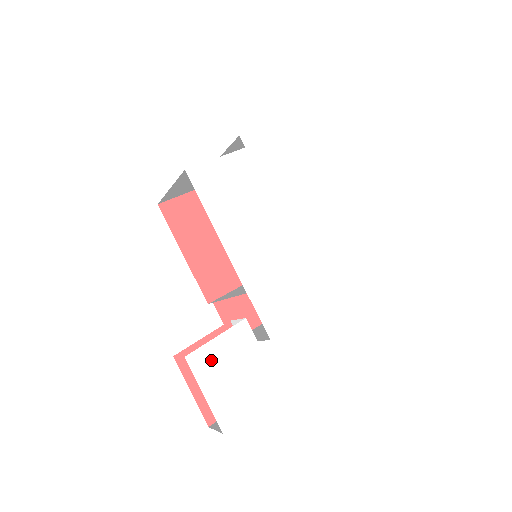
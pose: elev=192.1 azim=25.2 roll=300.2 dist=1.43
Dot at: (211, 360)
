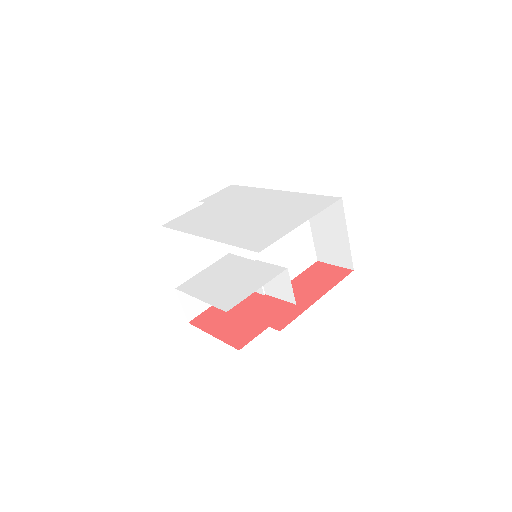
Dot at: (201, 281)
